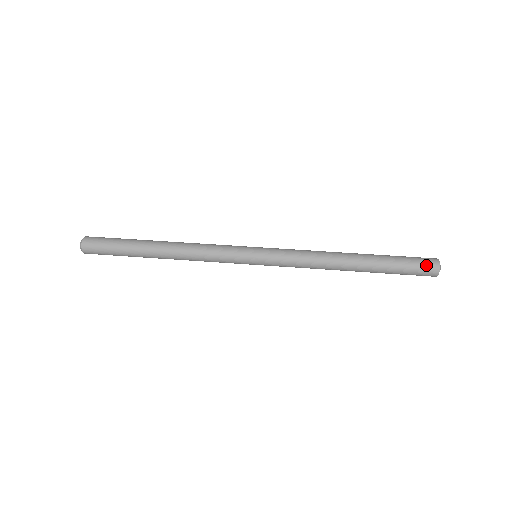
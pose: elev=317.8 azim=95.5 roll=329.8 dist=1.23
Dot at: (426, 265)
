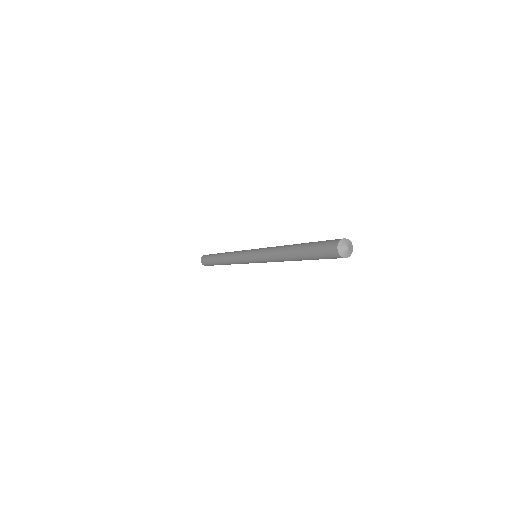
Dot at: (333, 240)
